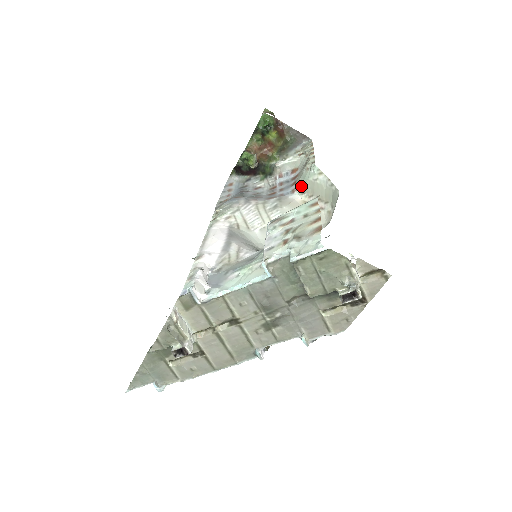
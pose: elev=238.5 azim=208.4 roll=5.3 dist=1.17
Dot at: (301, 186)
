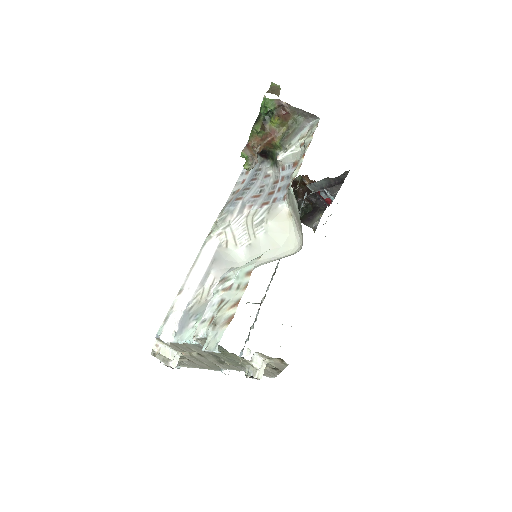
Dot at: (288, 196)
